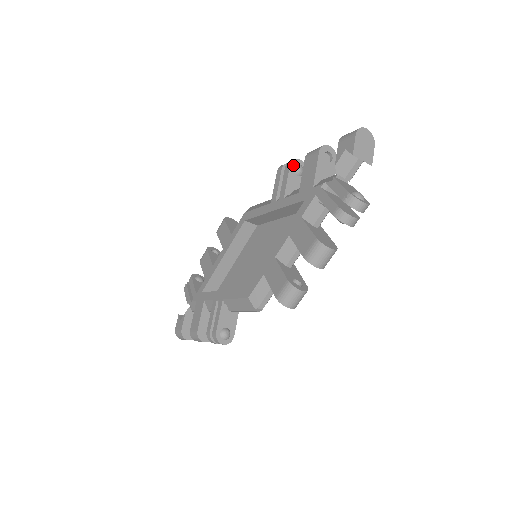
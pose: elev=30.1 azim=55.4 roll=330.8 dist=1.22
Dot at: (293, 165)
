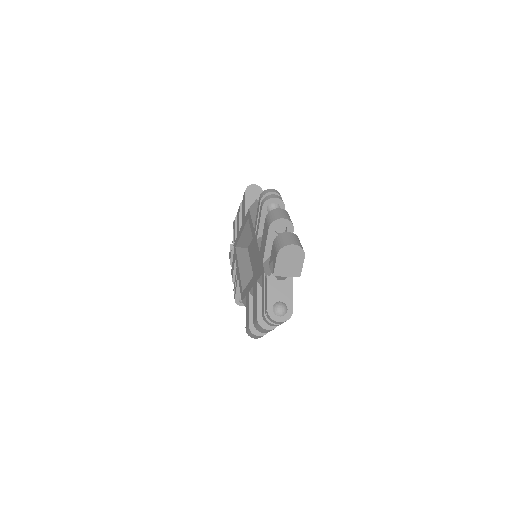
Dot at: (266, 206)
